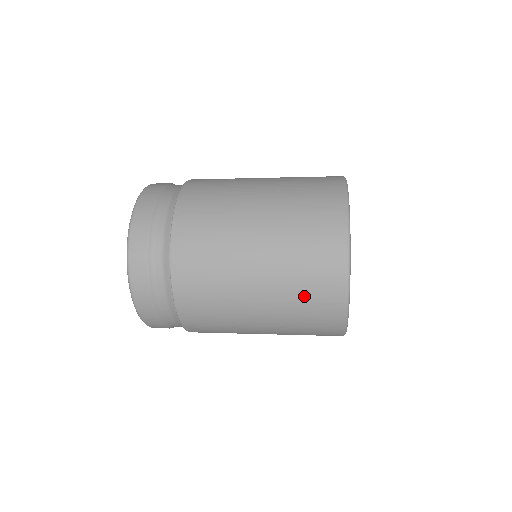
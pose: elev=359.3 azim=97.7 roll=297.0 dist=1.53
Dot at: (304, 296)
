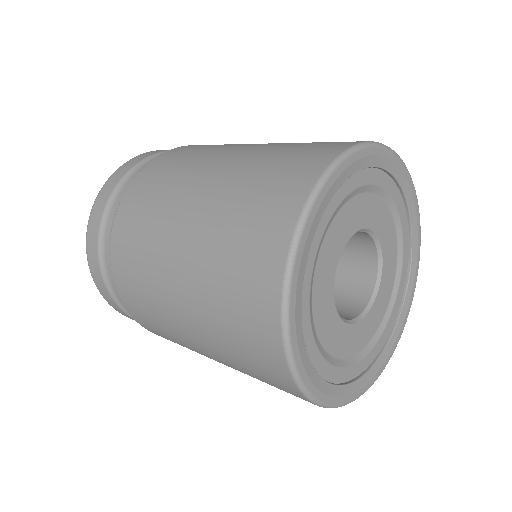
Dot at: (257, 377)
